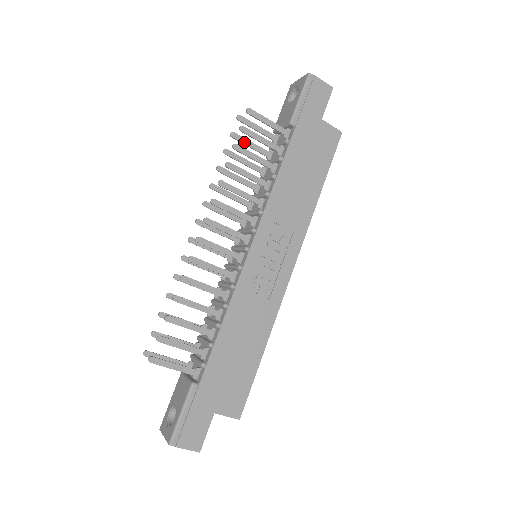
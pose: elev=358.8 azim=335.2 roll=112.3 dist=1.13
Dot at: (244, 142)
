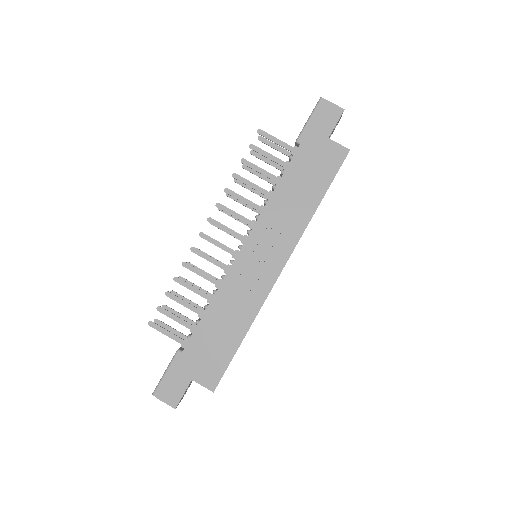
Dot at: (262, 159)
